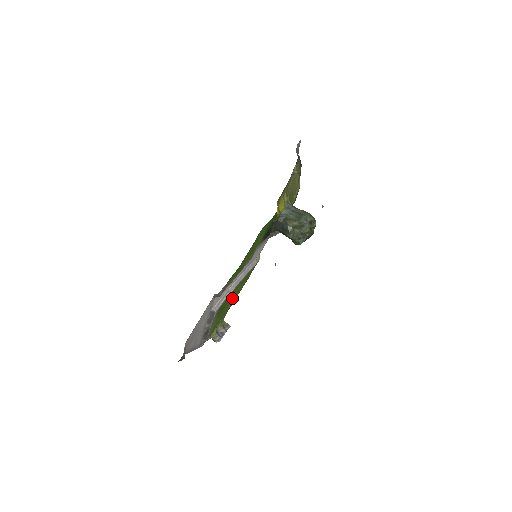
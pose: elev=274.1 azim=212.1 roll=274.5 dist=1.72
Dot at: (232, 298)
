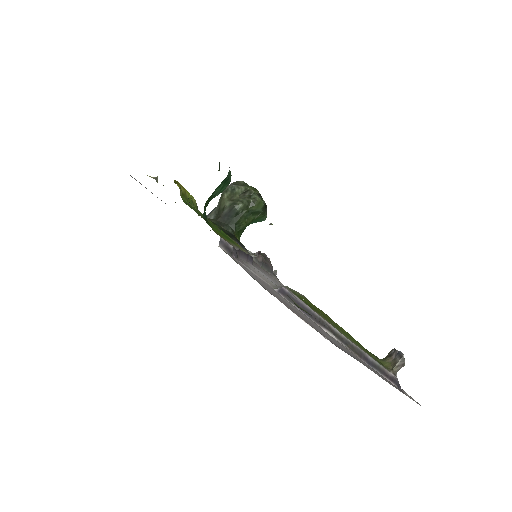
Dot at: occluded
